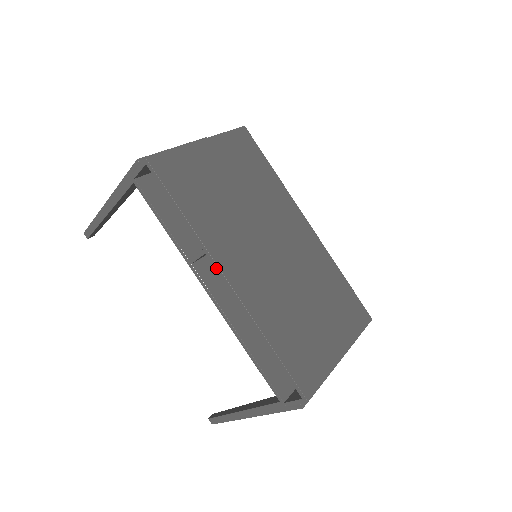
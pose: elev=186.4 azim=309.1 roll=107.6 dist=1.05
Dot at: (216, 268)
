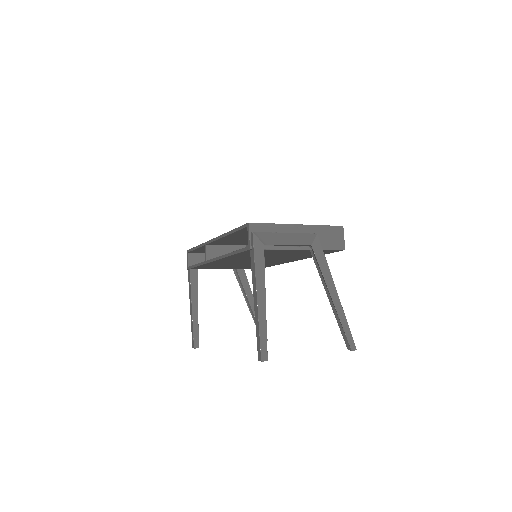
Dot at: (209, 242)
